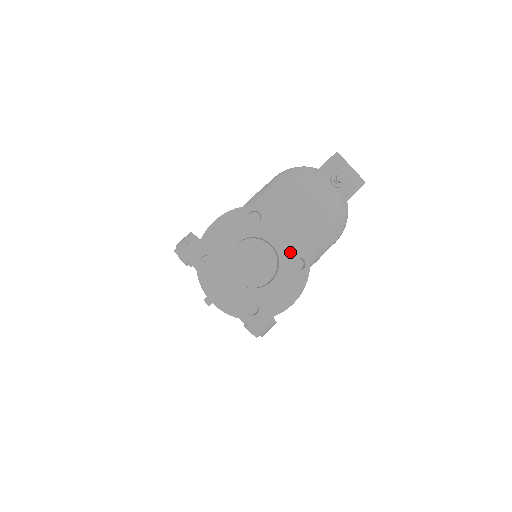
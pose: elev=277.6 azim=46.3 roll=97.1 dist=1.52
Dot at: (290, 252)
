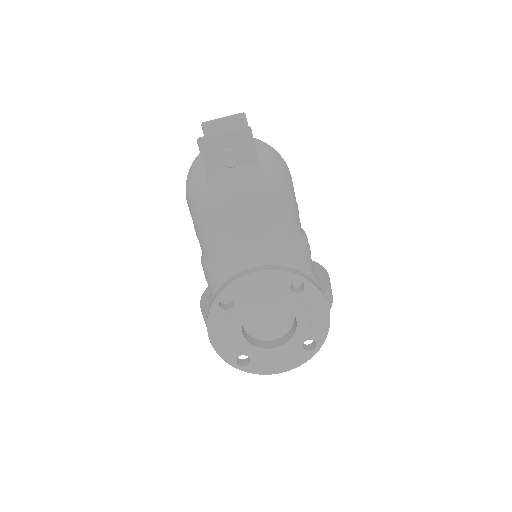
Dot at: (280, 290)
